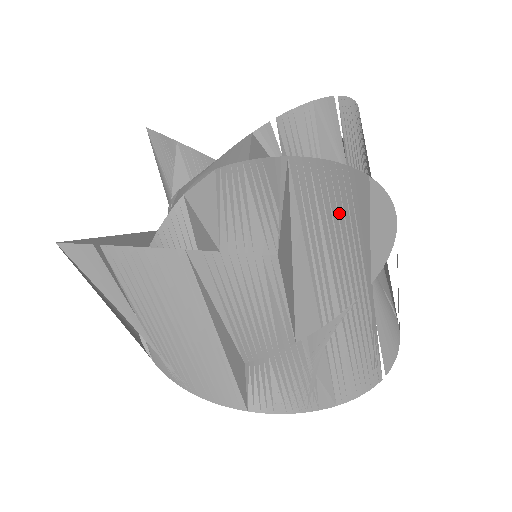
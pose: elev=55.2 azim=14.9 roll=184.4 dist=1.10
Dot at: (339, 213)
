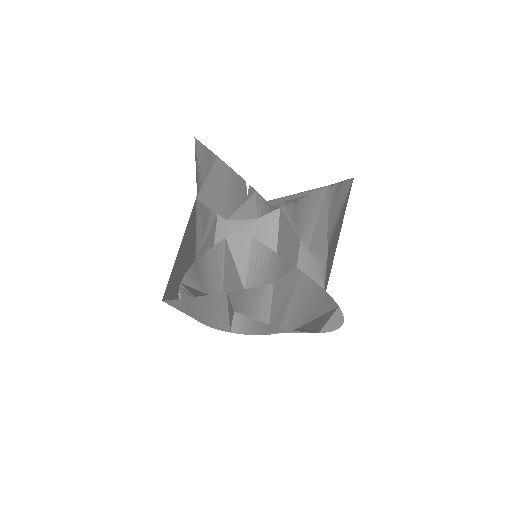
Dot at: (317, 298)
